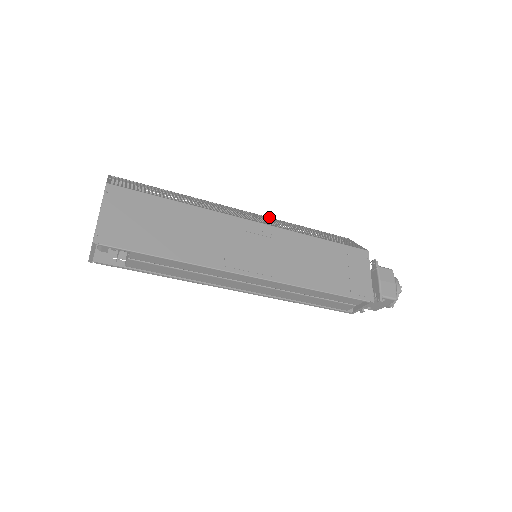
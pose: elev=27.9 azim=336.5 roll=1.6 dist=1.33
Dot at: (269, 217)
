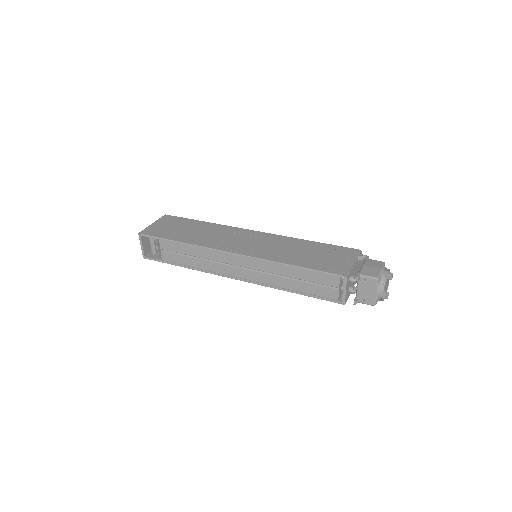
Dot at: occluded
